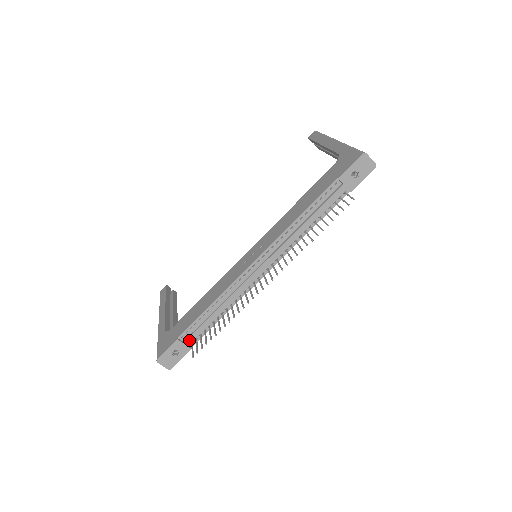
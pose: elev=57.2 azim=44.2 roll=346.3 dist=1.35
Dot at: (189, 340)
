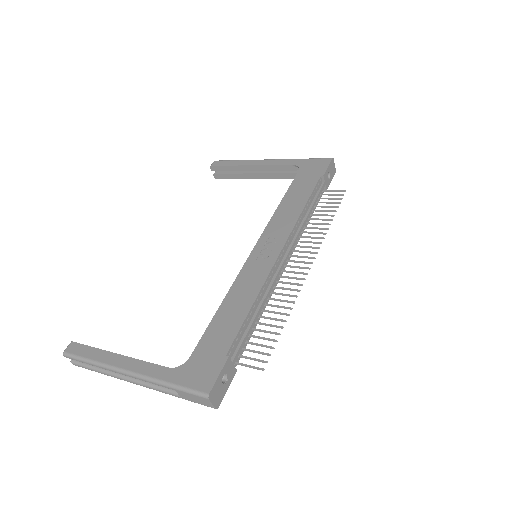
Dot at: (237, 357)
